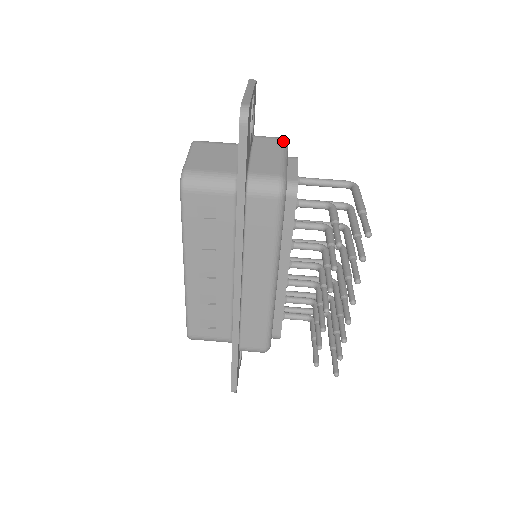
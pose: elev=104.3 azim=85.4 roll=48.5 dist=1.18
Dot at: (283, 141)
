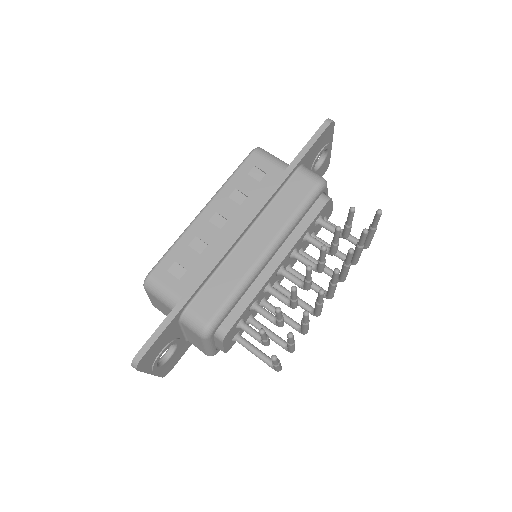
Dot at: occluded
